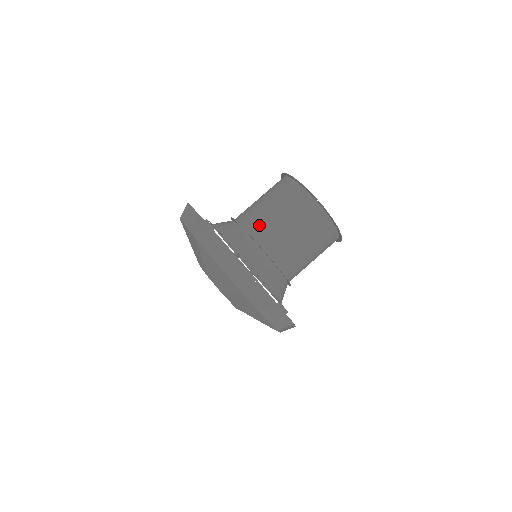
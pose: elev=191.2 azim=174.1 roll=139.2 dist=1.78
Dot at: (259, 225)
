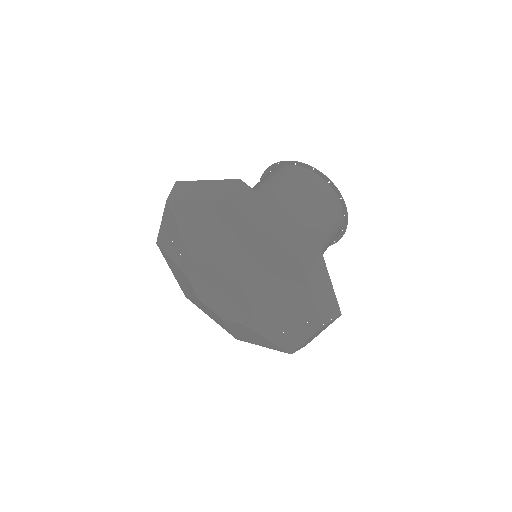
Dot at: occluded
